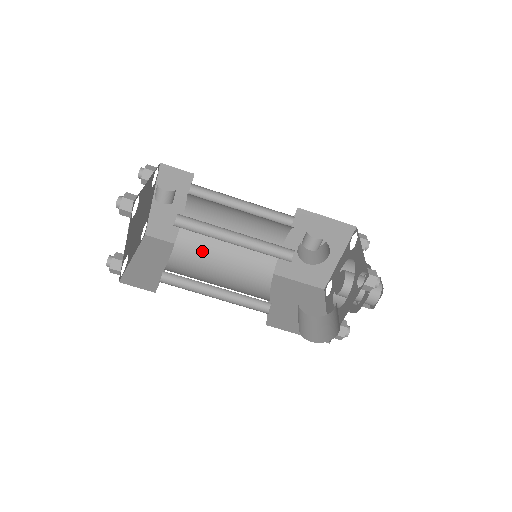
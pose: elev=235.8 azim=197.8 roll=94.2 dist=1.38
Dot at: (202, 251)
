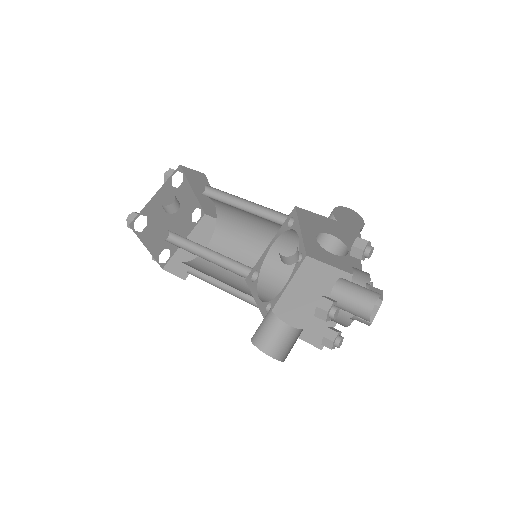
Dot at: (235, 237)
